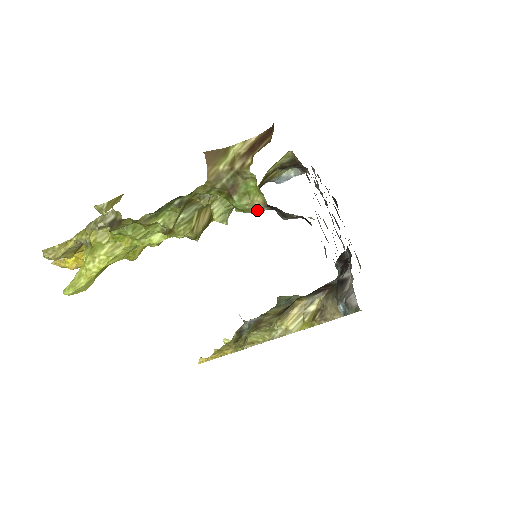
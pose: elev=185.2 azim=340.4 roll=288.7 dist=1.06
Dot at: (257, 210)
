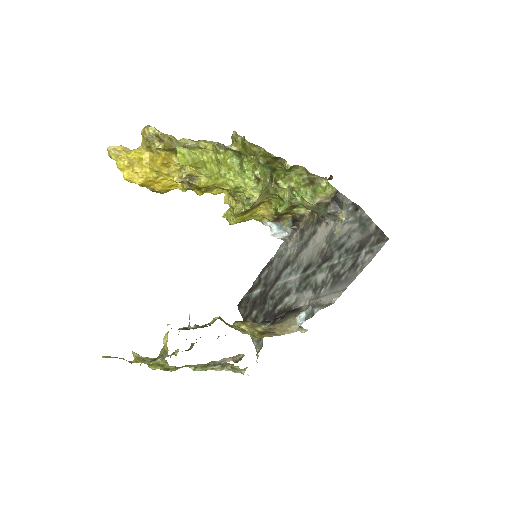
Dot at: (319, 199)
